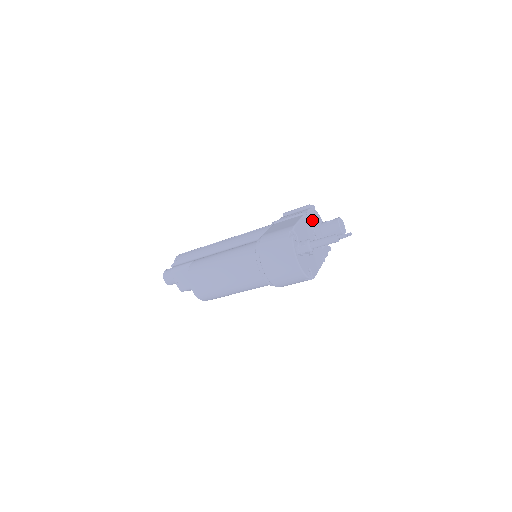
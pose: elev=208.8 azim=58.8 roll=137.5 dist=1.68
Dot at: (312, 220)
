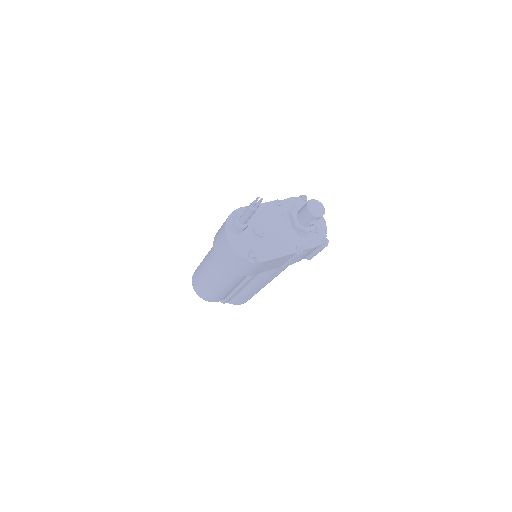
Dot at: (292, 208)
